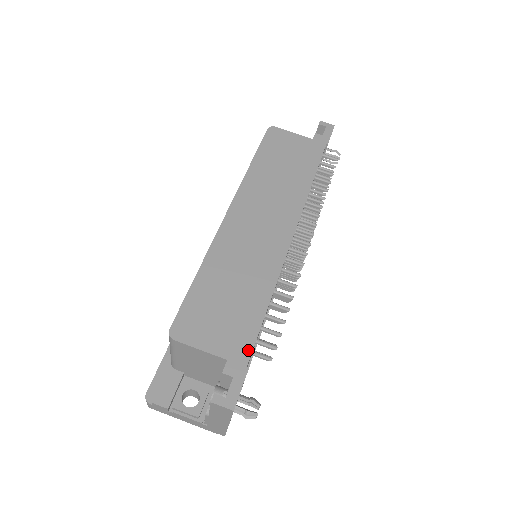
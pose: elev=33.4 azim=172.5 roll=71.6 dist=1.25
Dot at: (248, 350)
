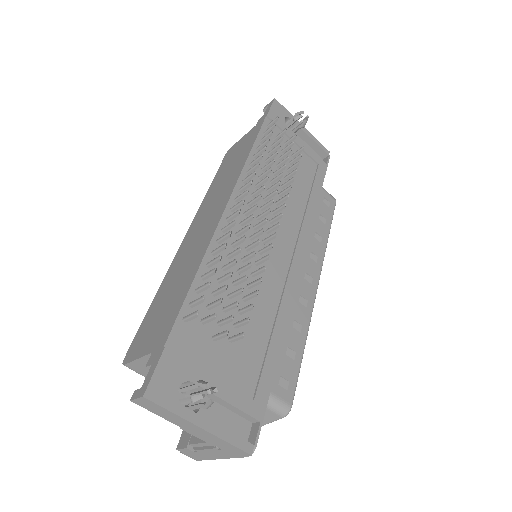
Dot at: (168, 331)
